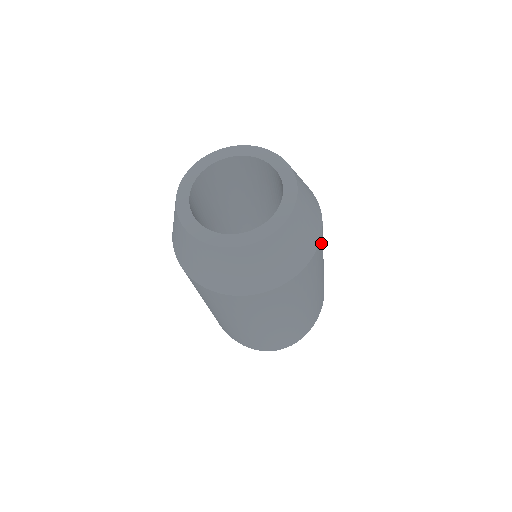
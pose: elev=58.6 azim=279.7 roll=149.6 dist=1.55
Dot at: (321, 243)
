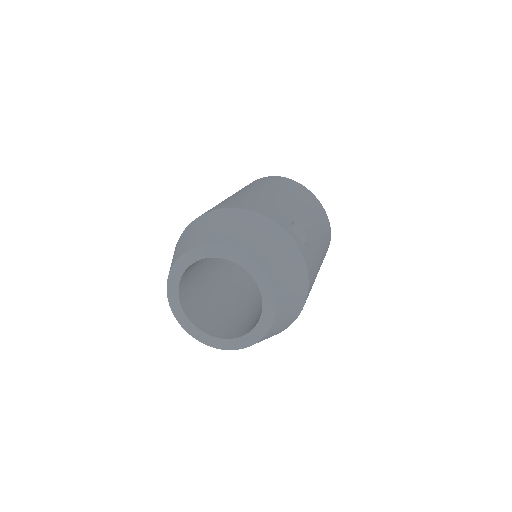
Dot at: (308, 259)
